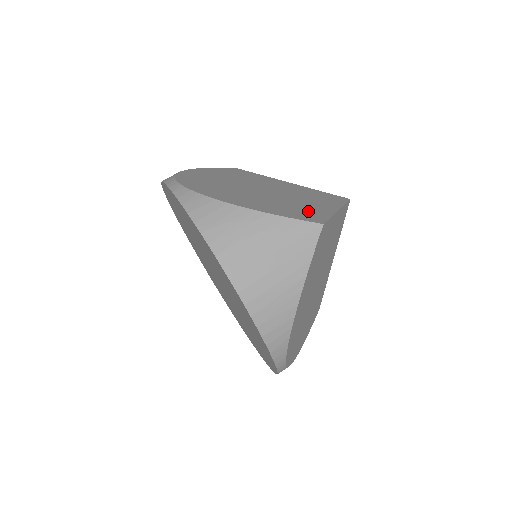
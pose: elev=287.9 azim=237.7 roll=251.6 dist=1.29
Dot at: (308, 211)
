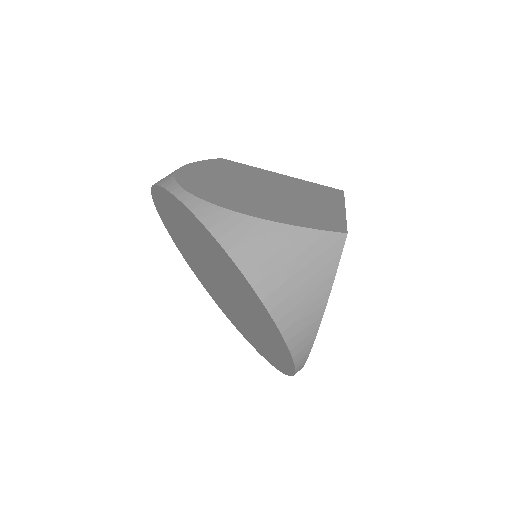
Dot at: (323, 216)
